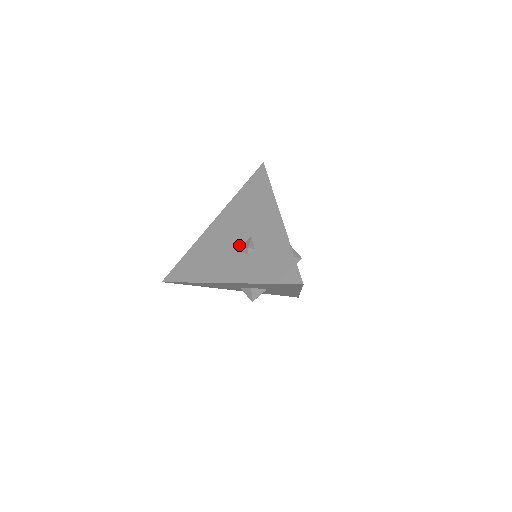
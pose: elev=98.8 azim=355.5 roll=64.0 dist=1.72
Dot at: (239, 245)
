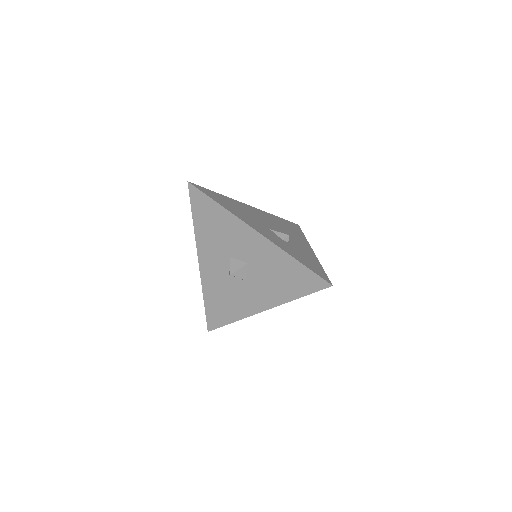
Dot at: (274, 230)
